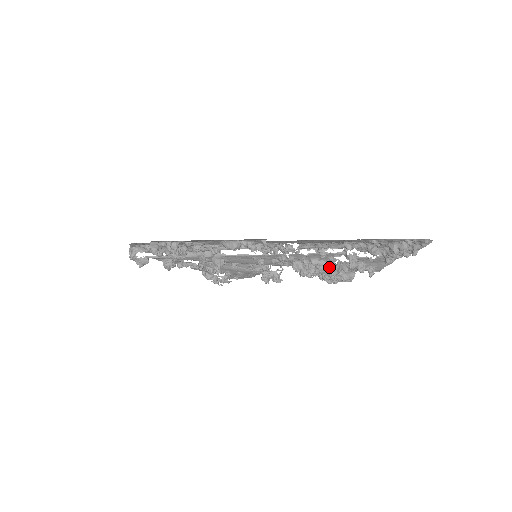
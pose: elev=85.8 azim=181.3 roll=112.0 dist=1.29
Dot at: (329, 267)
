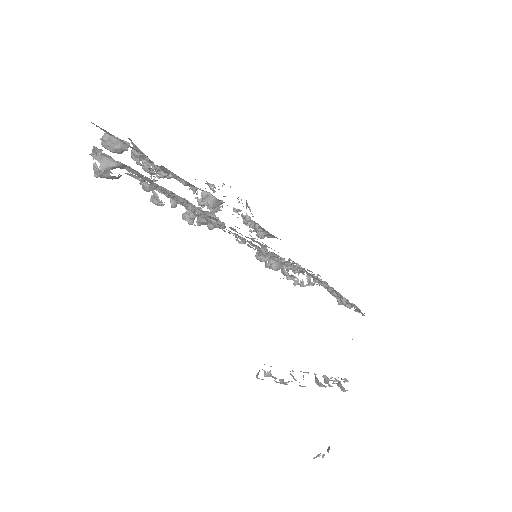
Dot at: occluded
